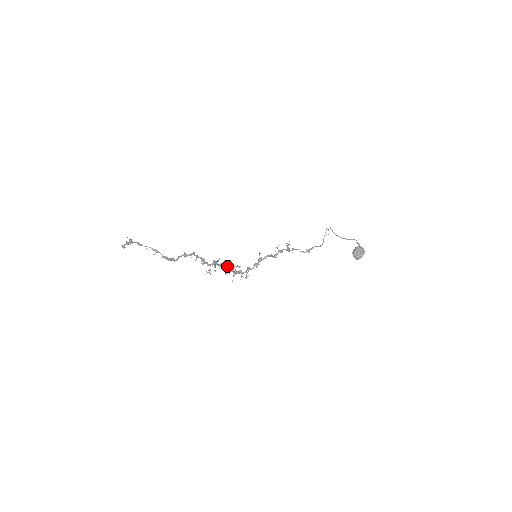
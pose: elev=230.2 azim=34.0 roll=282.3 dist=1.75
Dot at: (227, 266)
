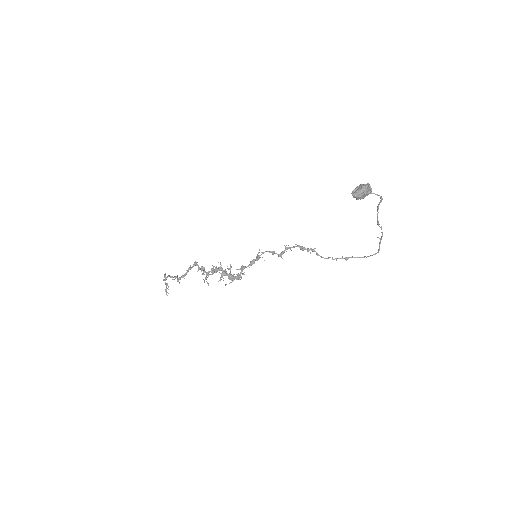
Dot at: (221, 268)
